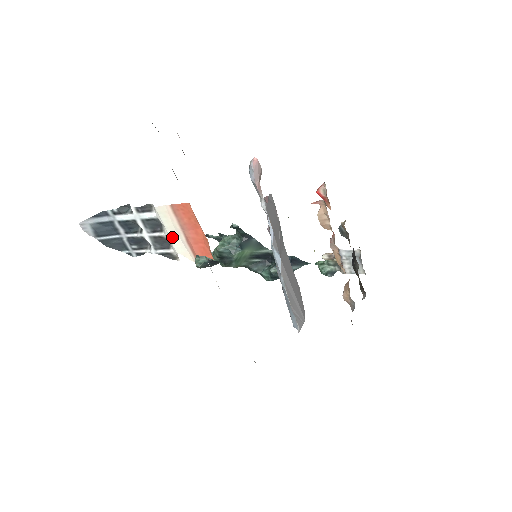
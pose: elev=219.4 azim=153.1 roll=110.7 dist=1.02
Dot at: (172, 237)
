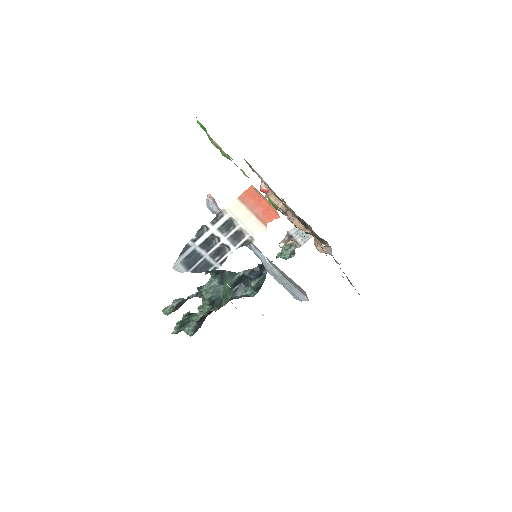
Dot at: (246, 224)
